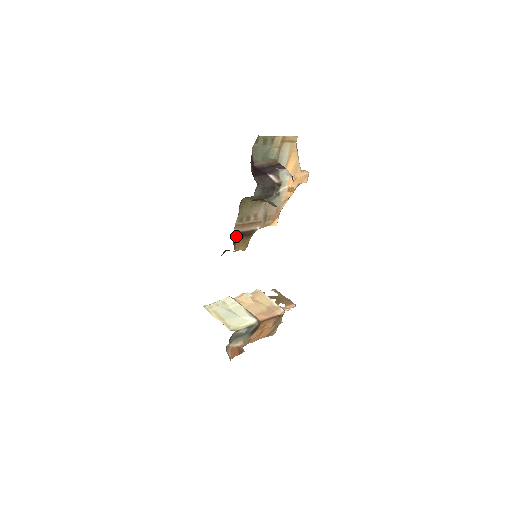
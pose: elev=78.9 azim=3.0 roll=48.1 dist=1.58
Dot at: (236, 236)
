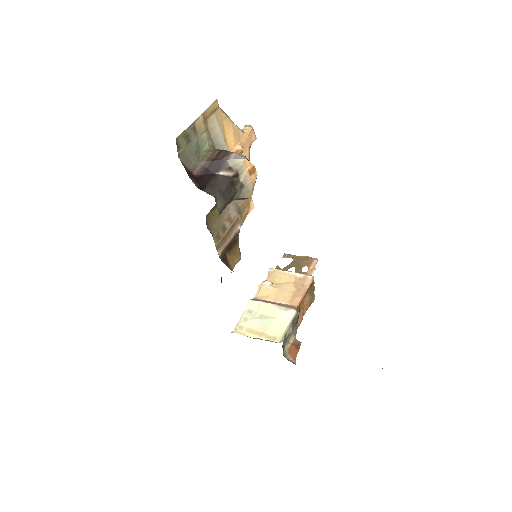
Dot at: (224, 256)
